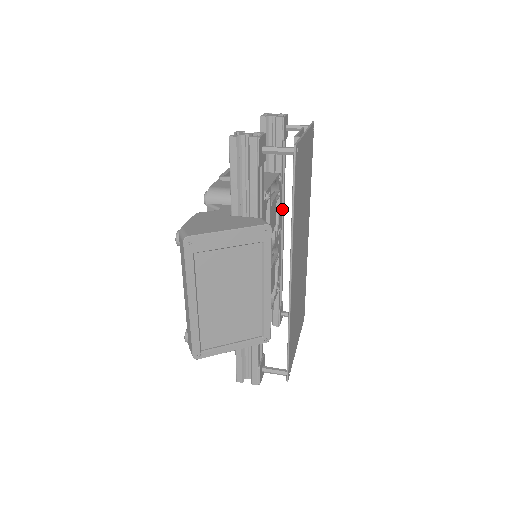
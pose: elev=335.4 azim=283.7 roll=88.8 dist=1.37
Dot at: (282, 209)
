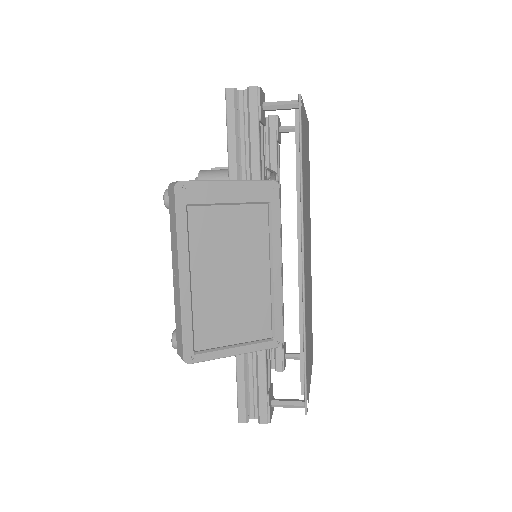
Dot at: occluded
